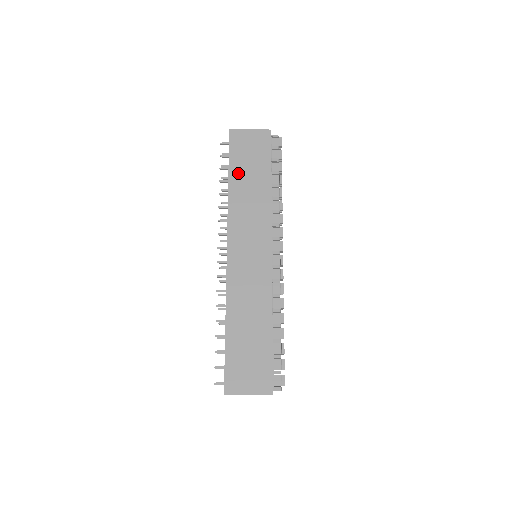
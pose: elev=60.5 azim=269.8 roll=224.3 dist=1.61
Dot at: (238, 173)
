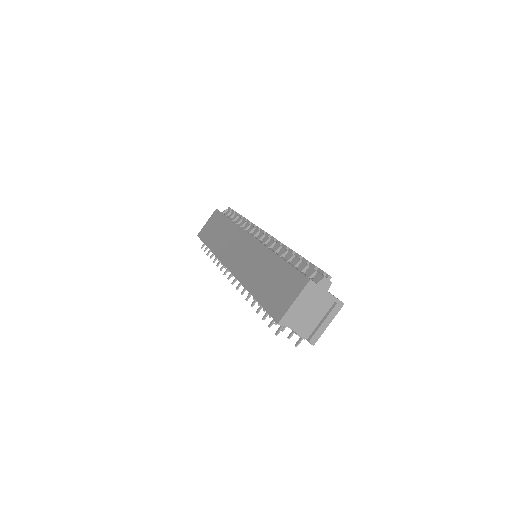
Dot at: (211, 240)
